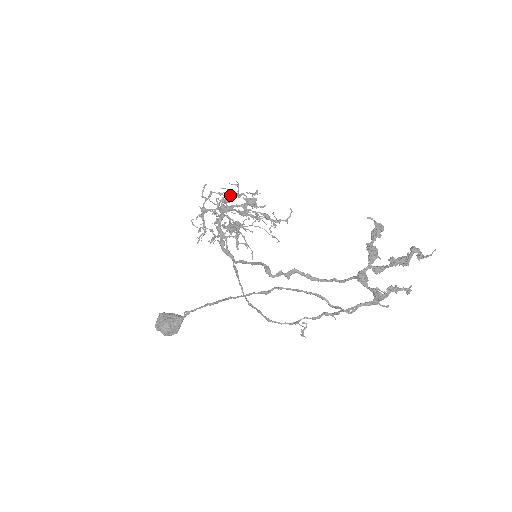
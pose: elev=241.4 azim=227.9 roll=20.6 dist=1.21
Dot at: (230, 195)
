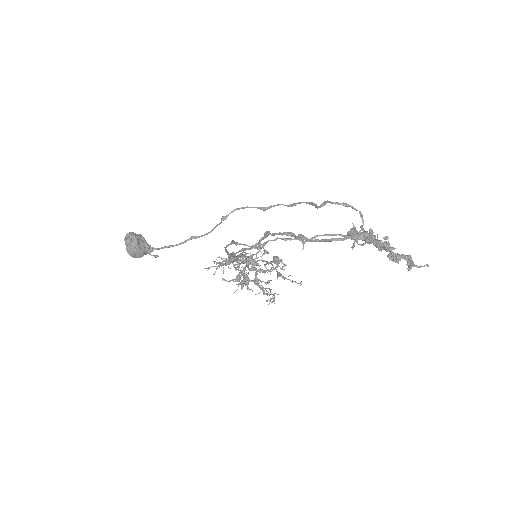
Dot at: (259, 269)
